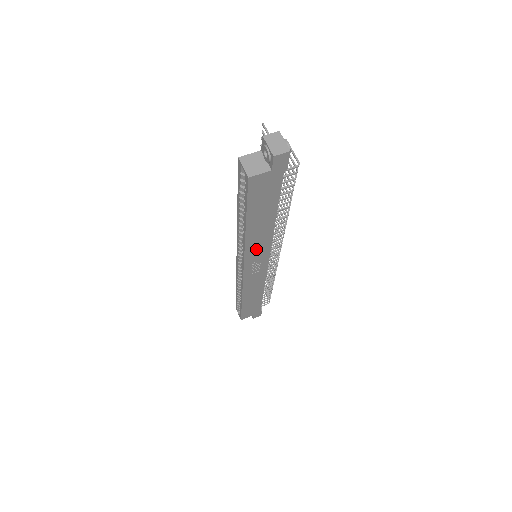
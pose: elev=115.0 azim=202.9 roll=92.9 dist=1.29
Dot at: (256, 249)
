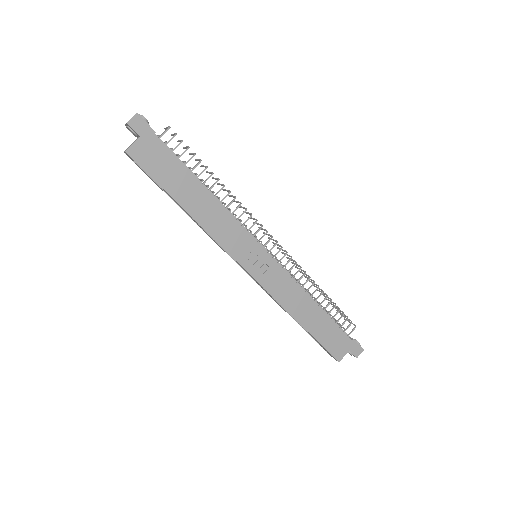
Dot at: (228, 235)
